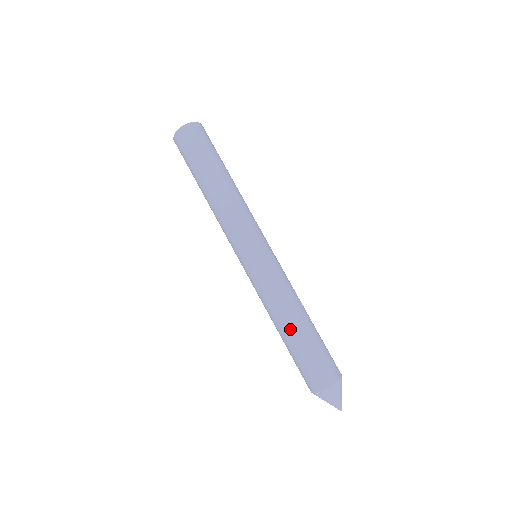
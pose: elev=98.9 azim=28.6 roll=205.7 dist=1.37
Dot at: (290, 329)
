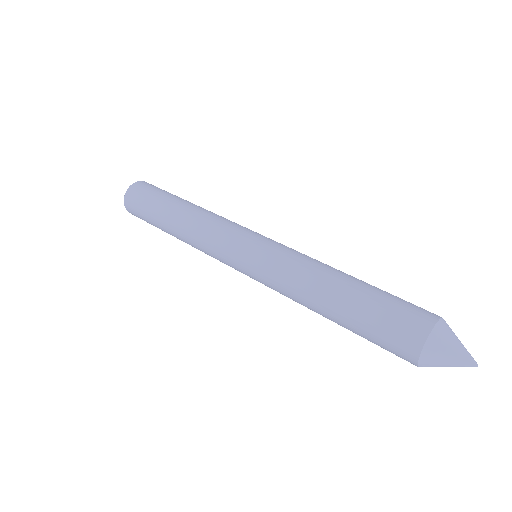
Dot at: (341, 283)
